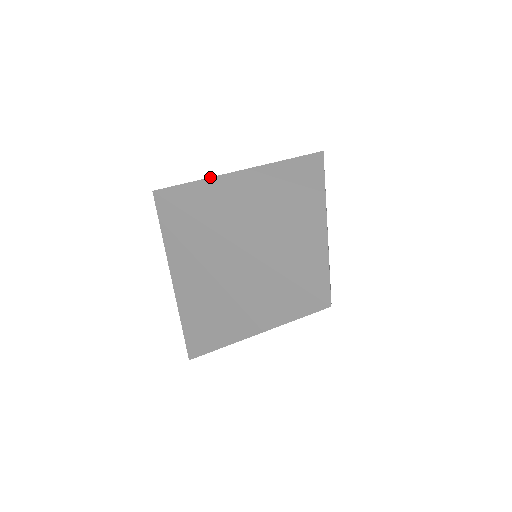
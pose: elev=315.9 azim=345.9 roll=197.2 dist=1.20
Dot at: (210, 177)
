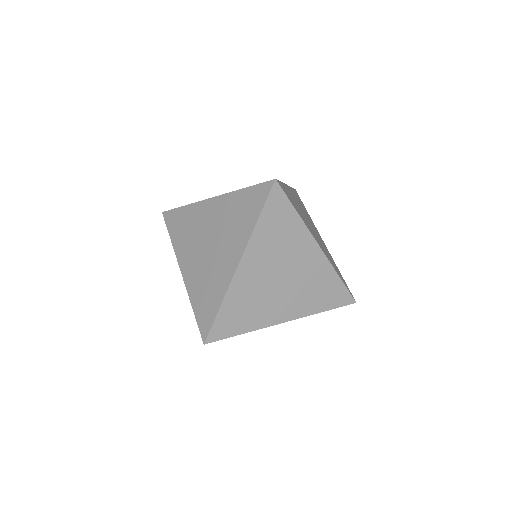
Dot at: occluded
